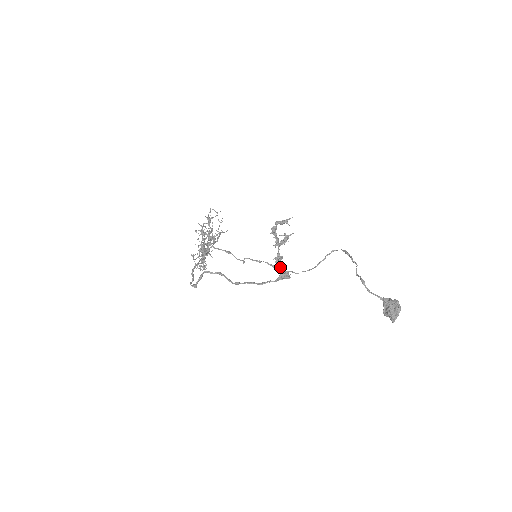
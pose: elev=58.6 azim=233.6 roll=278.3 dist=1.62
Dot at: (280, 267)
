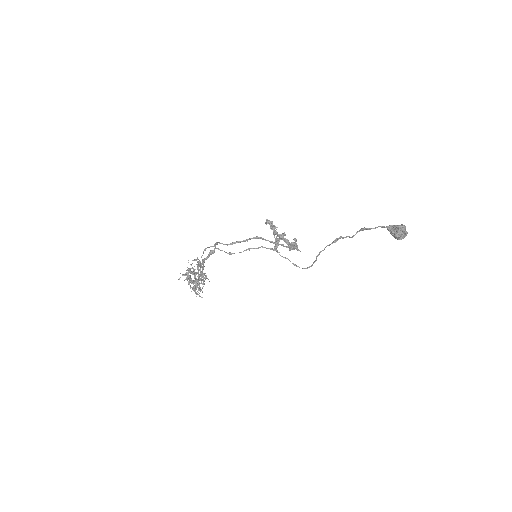
Dot at: (287, 239)
